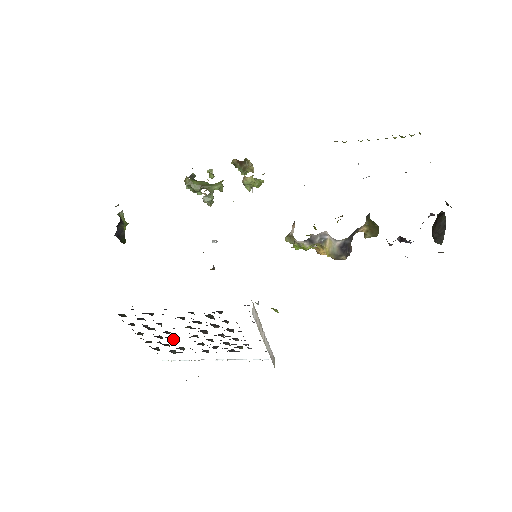
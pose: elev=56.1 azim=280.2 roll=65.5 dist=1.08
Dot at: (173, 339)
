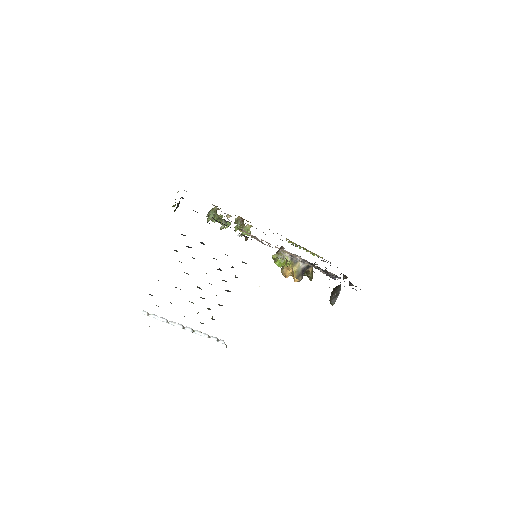
Dot at: occluded
